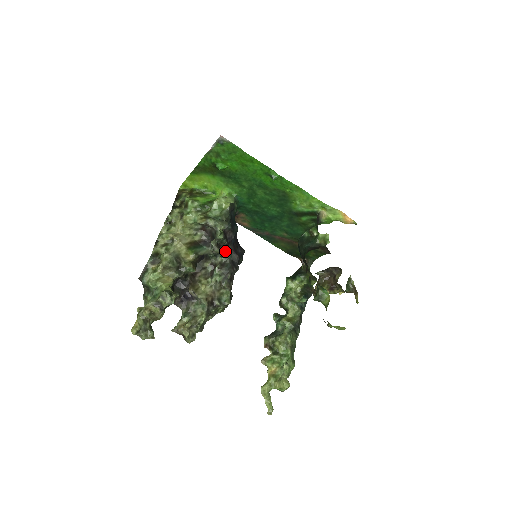
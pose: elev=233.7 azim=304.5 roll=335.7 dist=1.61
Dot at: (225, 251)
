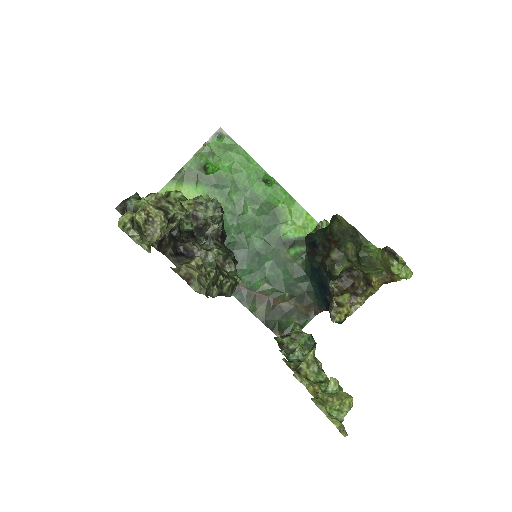
Dot at: (219, 241)
